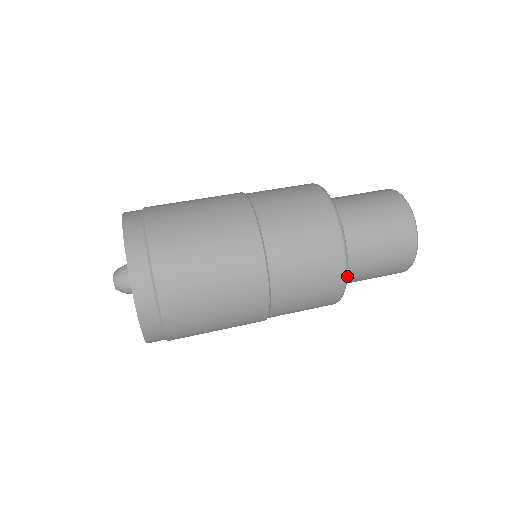
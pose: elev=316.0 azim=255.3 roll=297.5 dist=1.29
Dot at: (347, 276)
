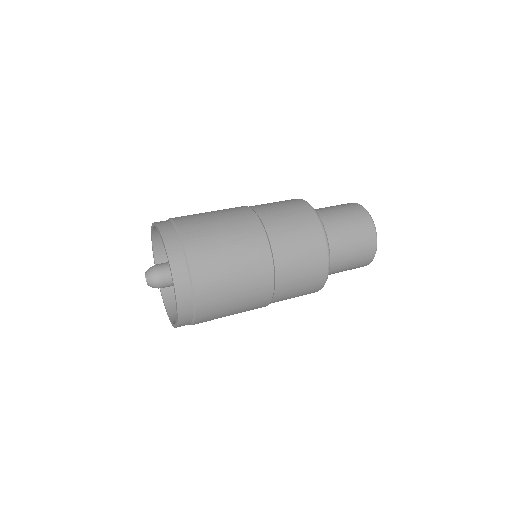
Dot at: occluded
